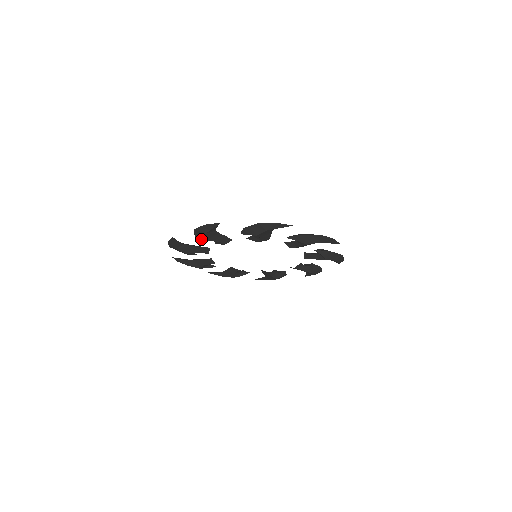
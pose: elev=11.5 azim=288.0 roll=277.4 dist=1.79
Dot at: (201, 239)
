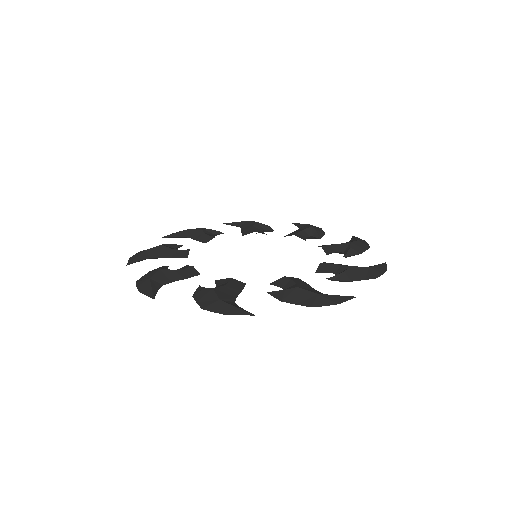
Dot at: occluded
